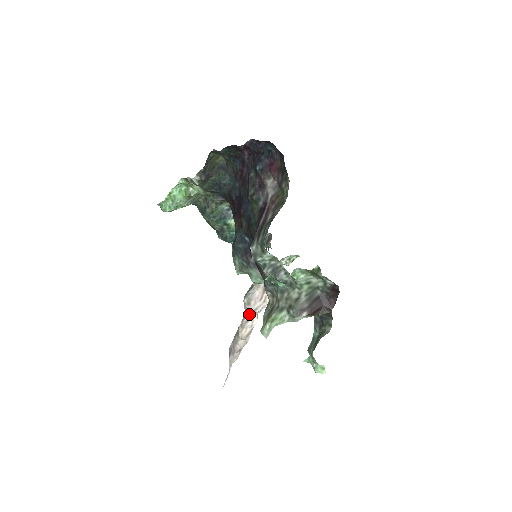
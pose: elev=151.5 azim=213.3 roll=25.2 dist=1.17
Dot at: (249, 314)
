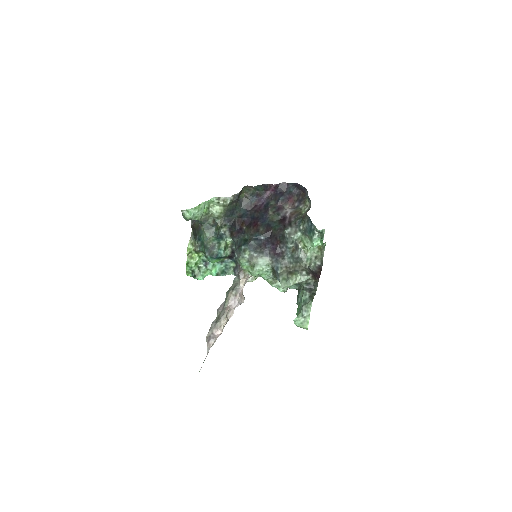
Dot at: (233, 304)
